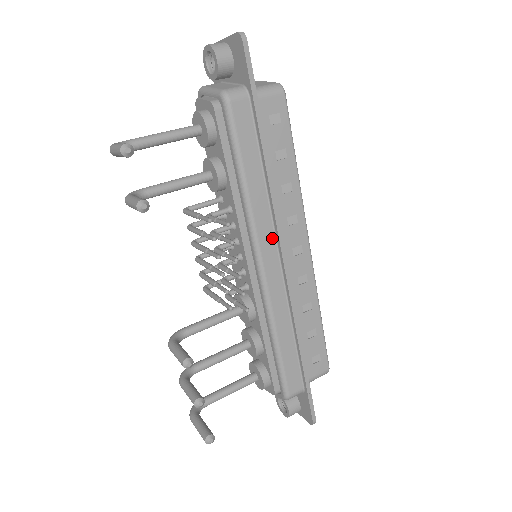
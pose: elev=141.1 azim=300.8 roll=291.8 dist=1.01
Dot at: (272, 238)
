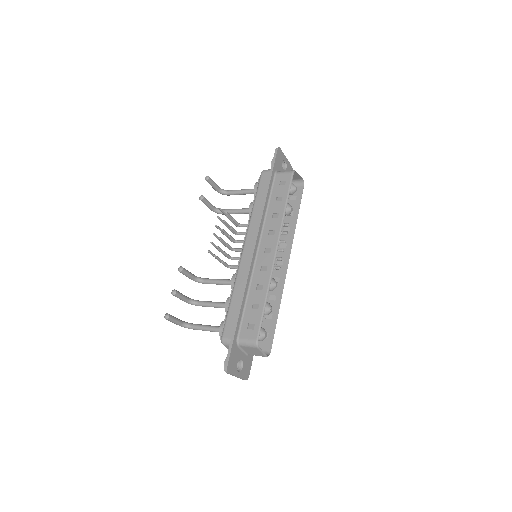
Dot at: (255, 236)
